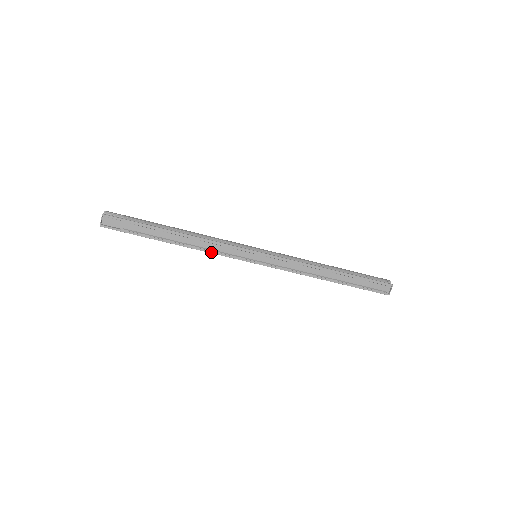
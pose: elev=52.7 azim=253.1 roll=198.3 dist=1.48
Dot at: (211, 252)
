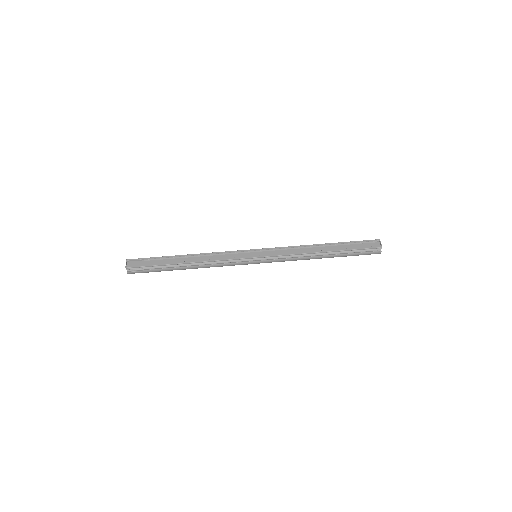
Dot at: (218, 260)
